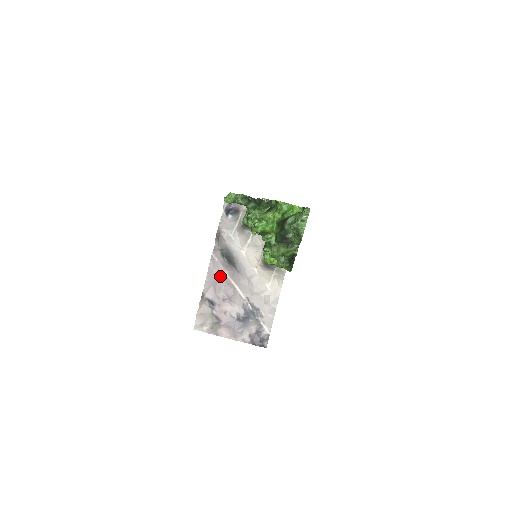
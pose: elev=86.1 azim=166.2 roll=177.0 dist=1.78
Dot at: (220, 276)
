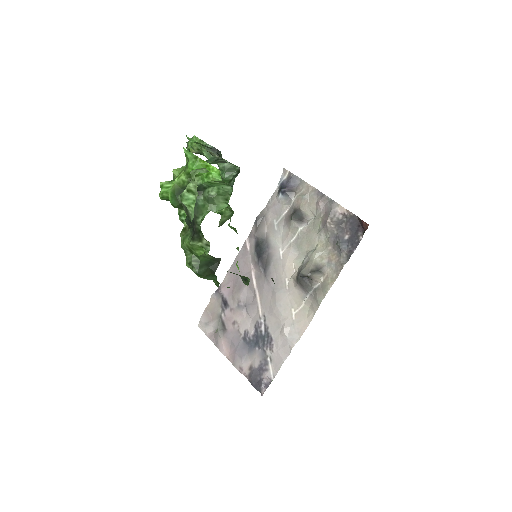
Dot at: (245, 272)
